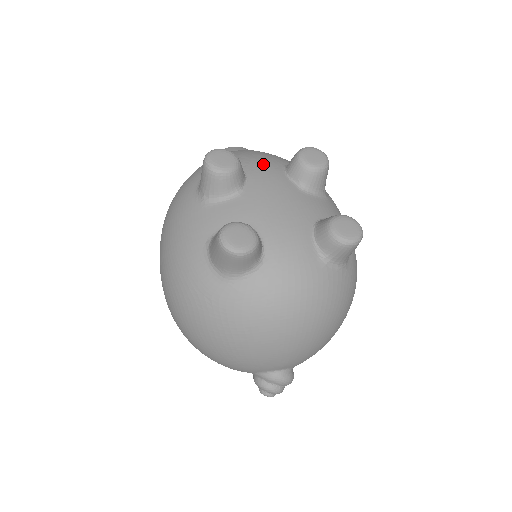
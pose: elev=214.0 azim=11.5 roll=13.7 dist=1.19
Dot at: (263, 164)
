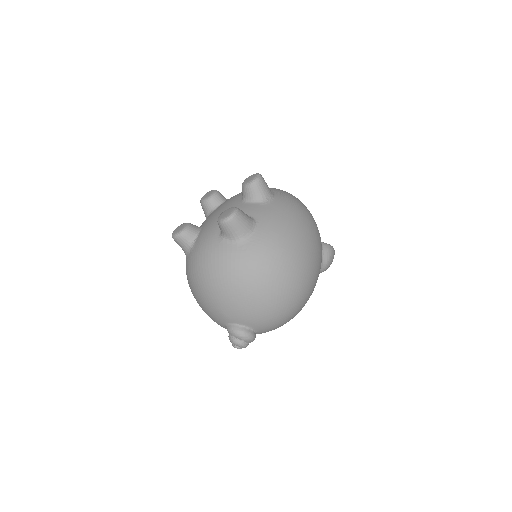
Dot at: (240, 193)
